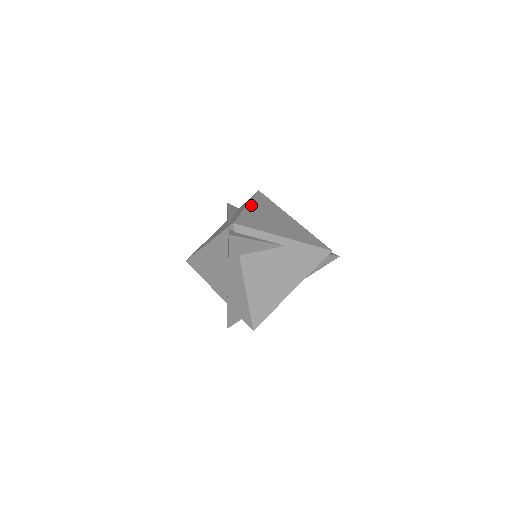
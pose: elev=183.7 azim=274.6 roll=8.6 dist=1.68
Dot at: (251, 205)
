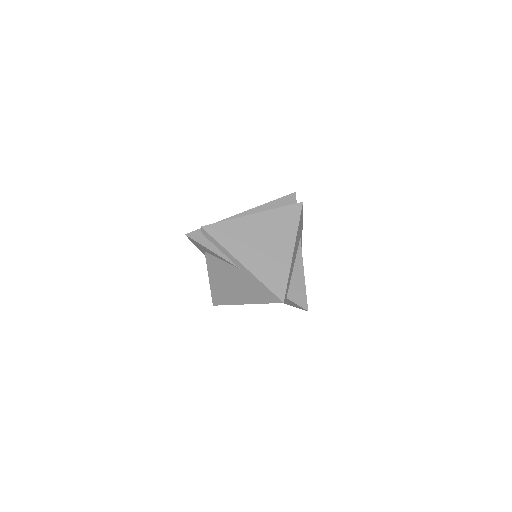
Dot at: (258, 216)
